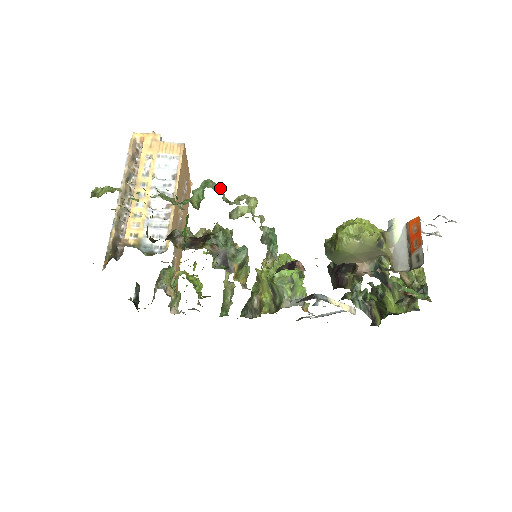
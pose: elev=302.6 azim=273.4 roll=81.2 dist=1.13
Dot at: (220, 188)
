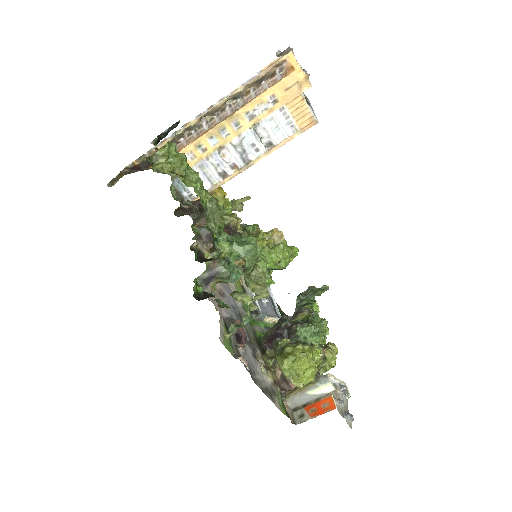
Dot at: occluded
